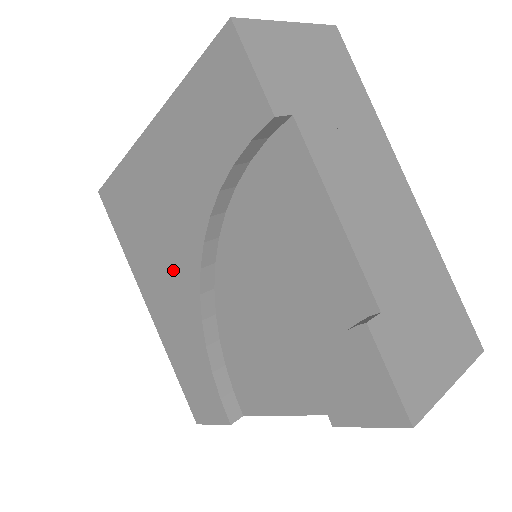
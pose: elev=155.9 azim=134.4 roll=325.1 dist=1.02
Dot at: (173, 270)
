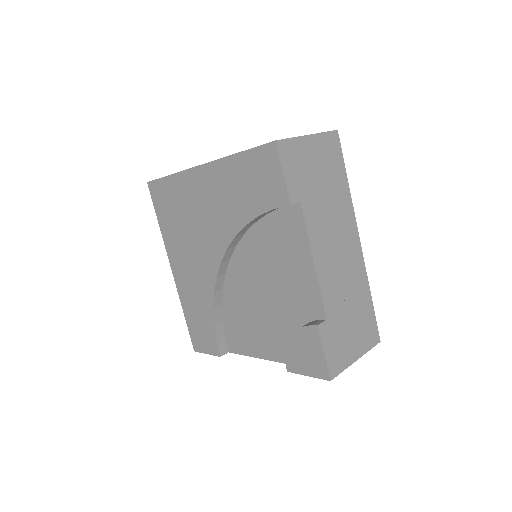
Dot at: (199, 256)
